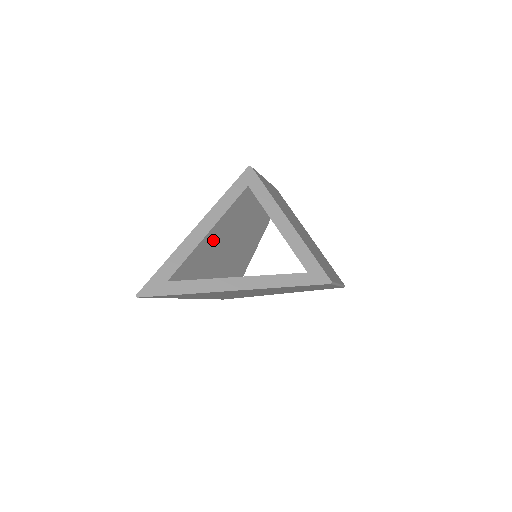
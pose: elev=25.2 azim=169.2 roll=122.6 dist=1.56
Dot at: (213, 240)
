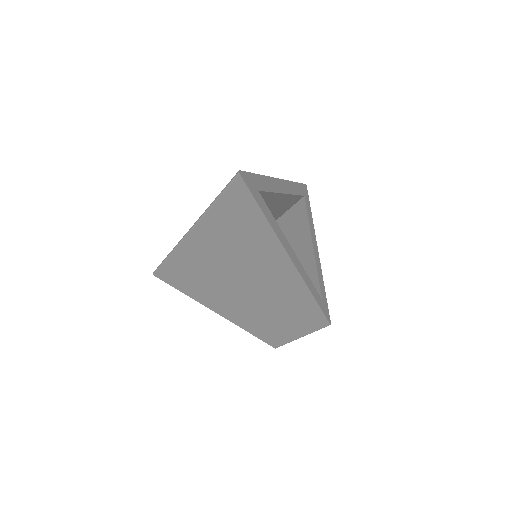
Dot at: (269, 205)
